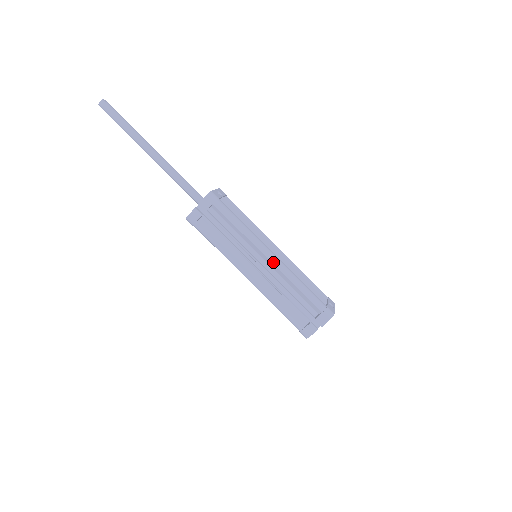
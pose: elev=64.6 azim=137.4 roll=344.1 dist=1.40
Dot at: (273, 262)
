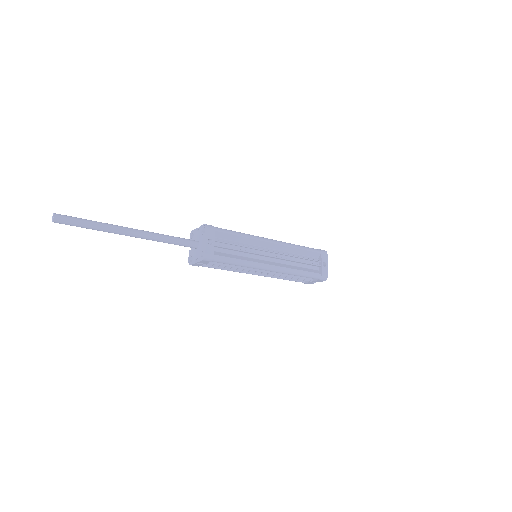
Dot at: occluded
